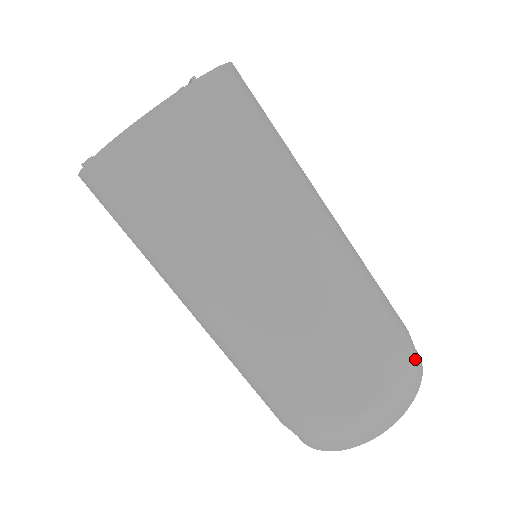
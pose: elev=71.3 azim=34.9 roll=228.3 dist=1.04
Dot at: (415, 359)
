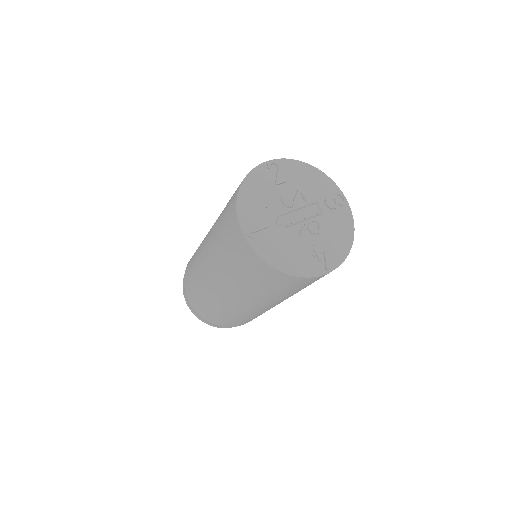
Dot at: occluded
